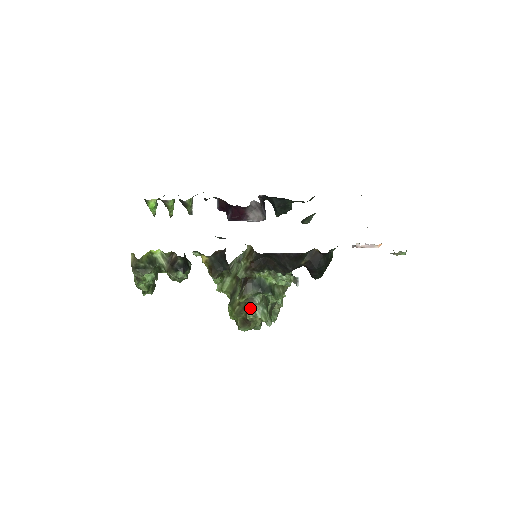
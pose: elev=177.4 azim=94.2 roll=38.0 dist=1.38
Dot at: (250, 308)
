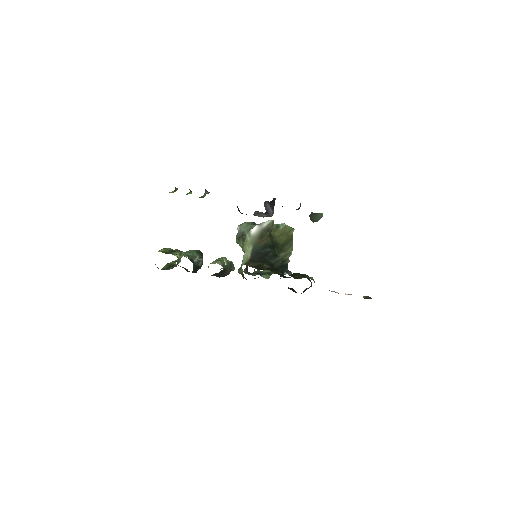
Dot at: occluded
